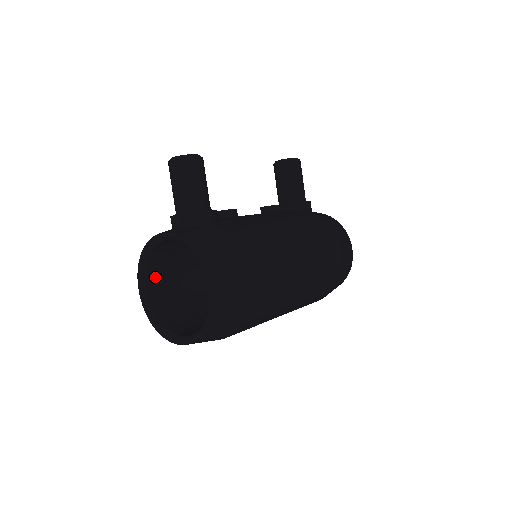
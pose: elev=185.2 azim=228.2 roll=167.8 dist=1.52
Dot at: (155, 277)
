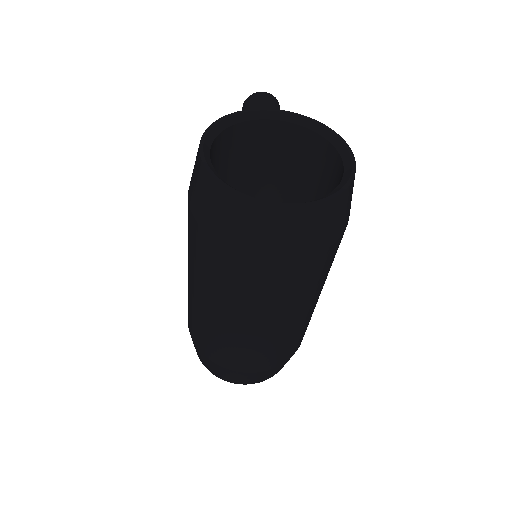
Dot at: (211, 158)
